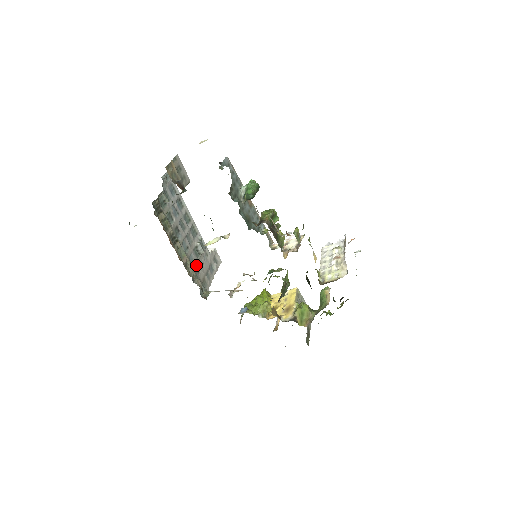
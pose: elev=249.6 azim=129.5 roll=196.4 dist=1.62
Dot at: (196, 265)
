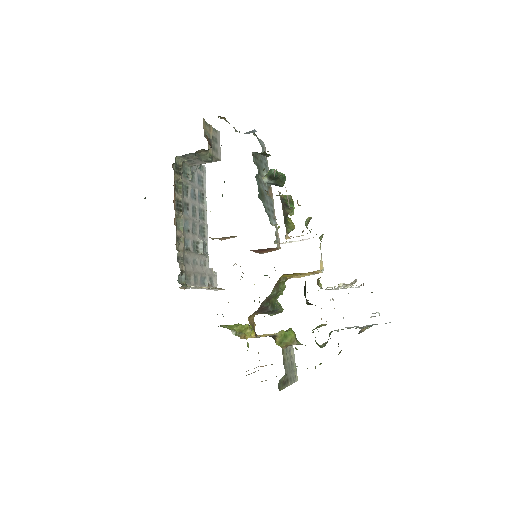
Dot at: (188, 253)
